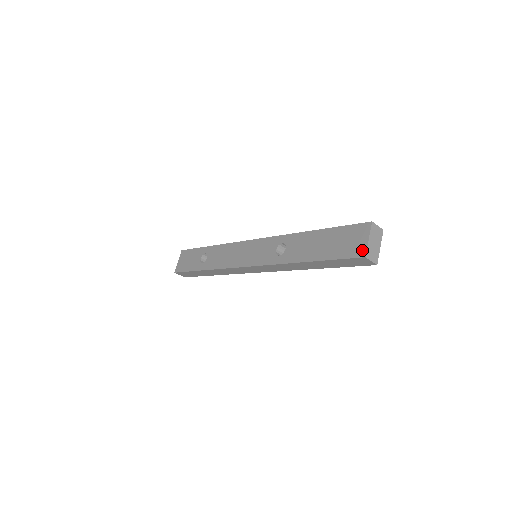
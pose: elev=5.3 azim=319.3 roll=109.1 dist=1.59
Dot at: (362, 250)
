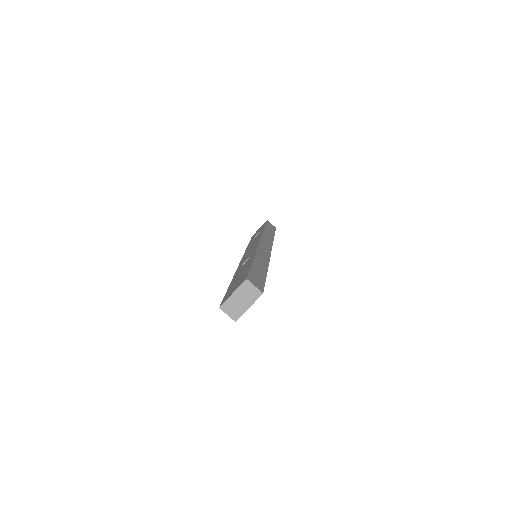
Dot at: (225, 300)
